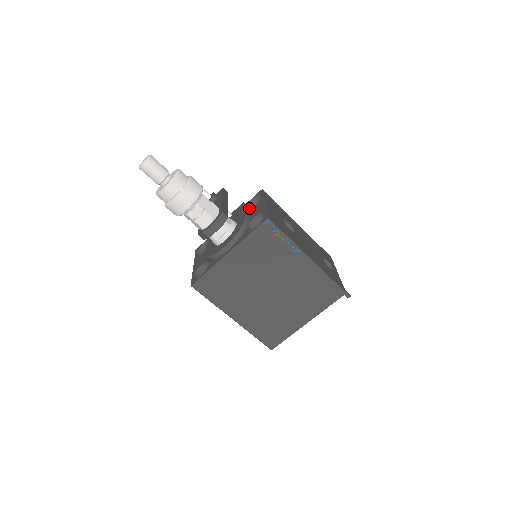
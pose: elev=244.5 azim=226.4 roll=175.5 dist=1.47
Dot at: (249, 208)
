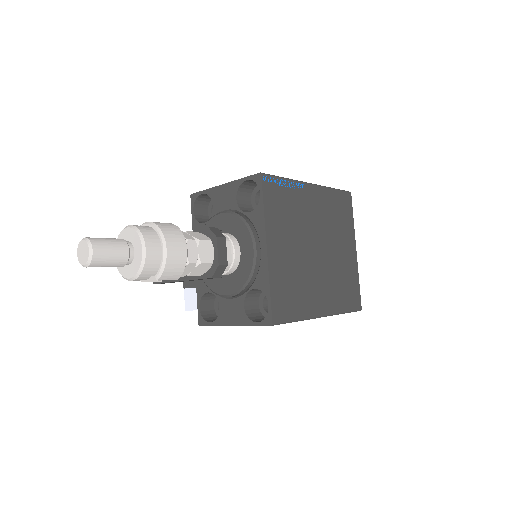
Dot at: (202, 222)
